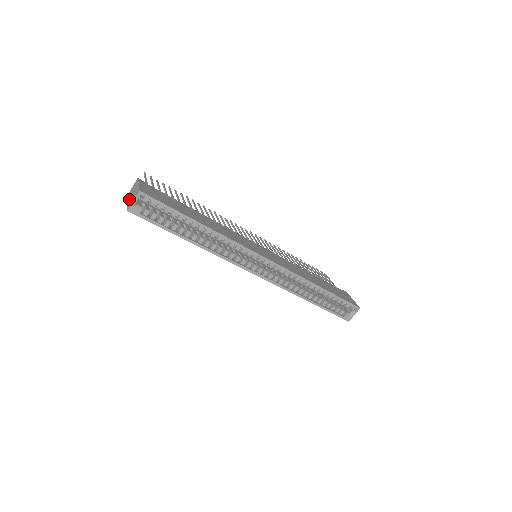
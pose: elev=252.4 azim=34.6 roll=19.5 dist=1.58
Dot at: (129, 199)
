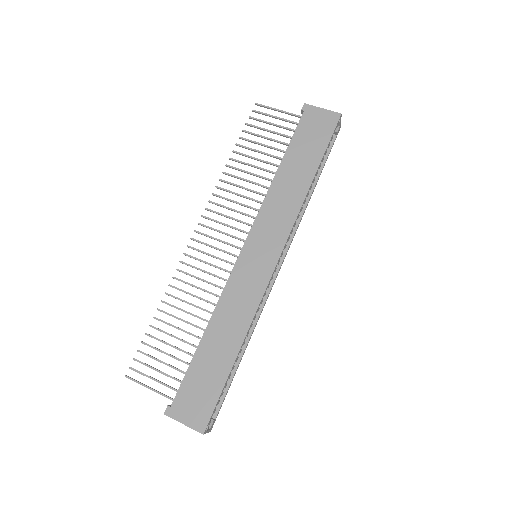
Dot at: occluded
